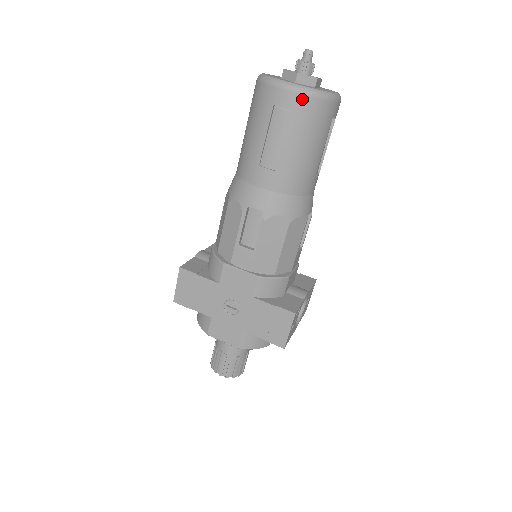
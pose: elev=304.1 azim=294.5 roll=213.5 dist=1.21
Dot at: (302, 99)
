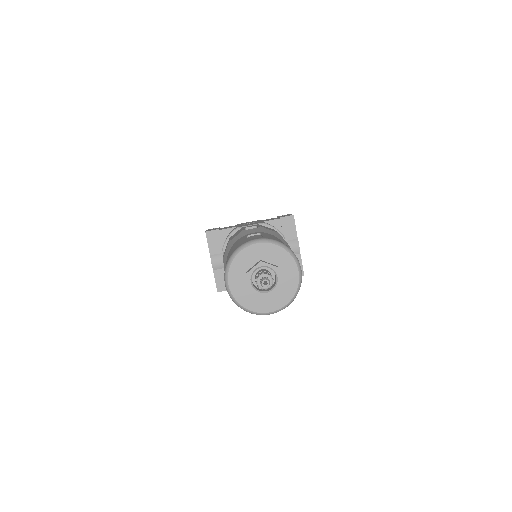
Dot at: occluded
